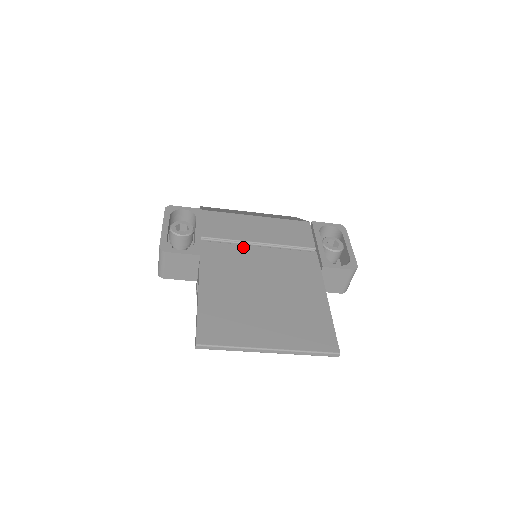
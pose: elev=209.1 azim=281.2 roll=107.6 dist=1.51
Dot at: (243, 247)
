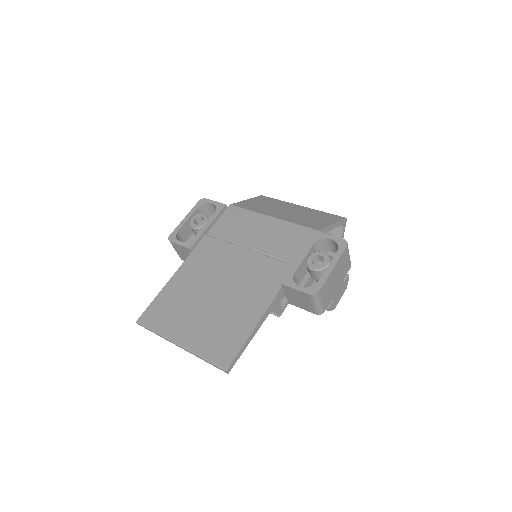
Dot at: (233, 247)
